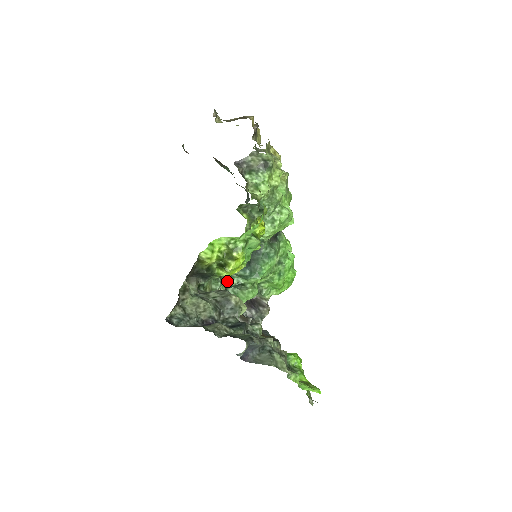
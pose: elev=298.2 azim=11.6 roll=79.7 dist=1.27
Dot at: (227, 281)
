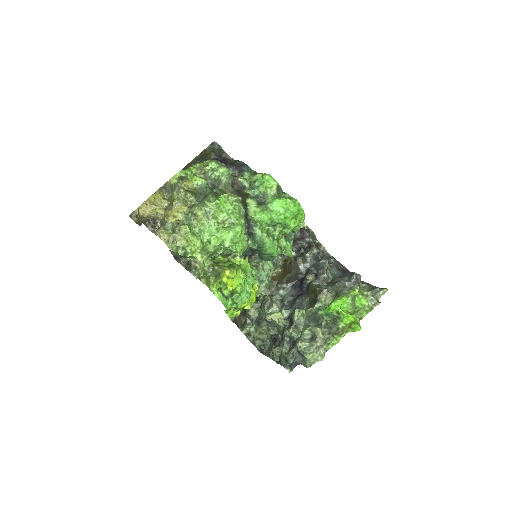
Dot at: occluded
